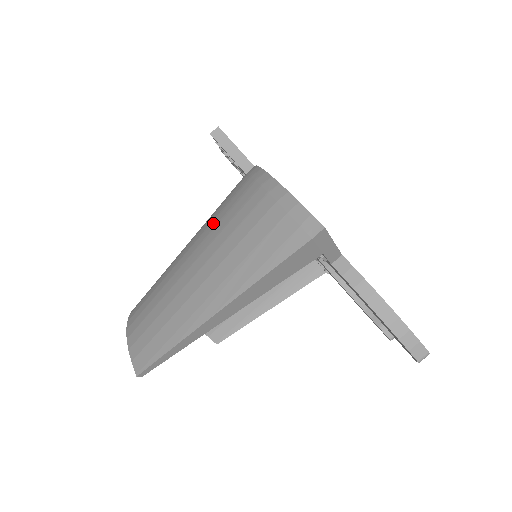
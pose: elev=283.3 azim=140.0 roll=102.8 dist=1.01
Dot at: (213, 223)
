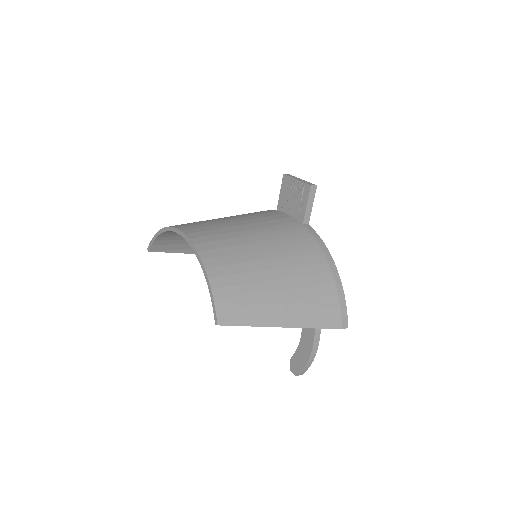
Dot at: (293, 260)
